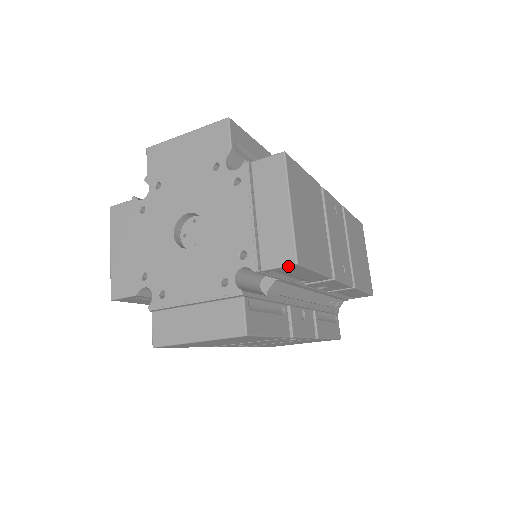
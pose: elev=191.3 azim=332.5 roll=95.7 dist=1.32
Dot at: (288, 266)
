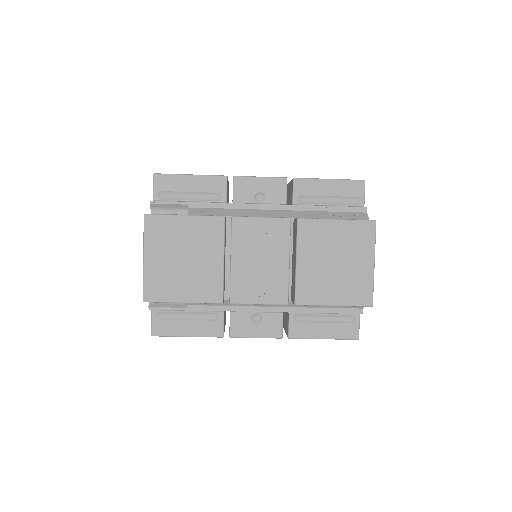
Dot at: occluded
